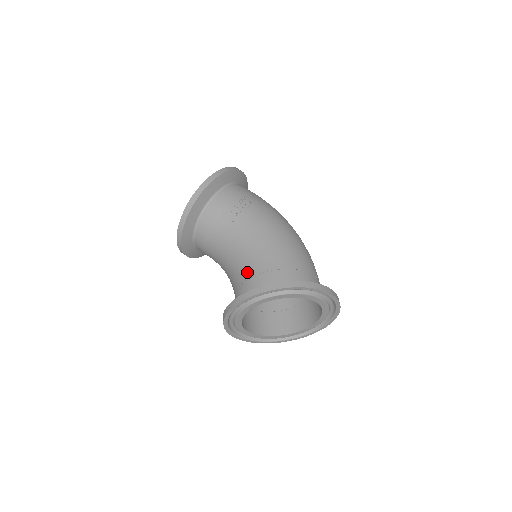
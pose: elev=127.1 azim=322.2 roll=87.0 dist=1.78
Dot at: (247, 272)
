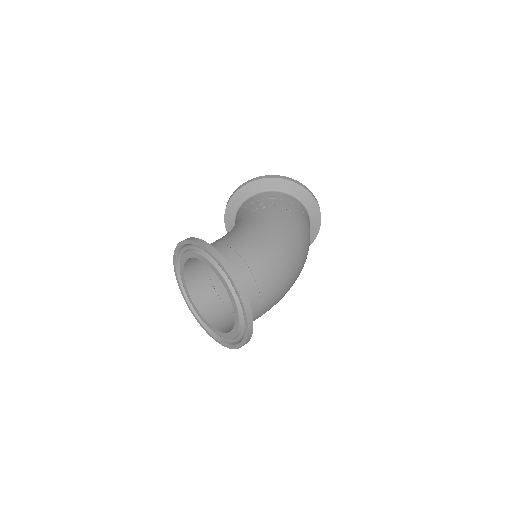
Dot at: (216, 240)
